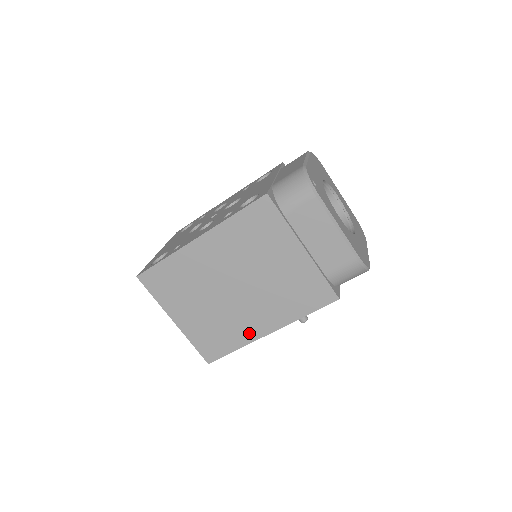
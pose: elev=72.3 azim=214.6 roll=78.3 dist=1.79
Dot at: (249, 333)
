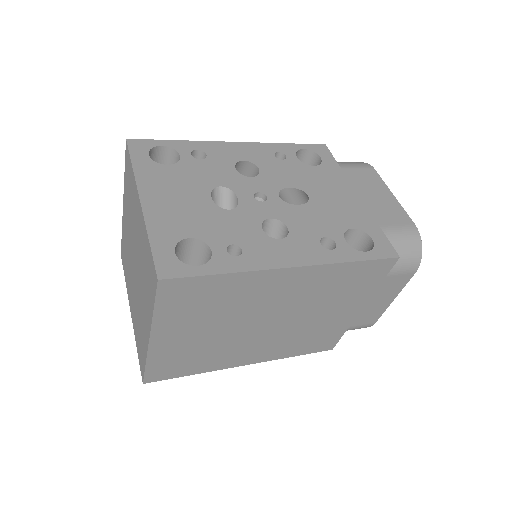
Dot at: (227, 362)
